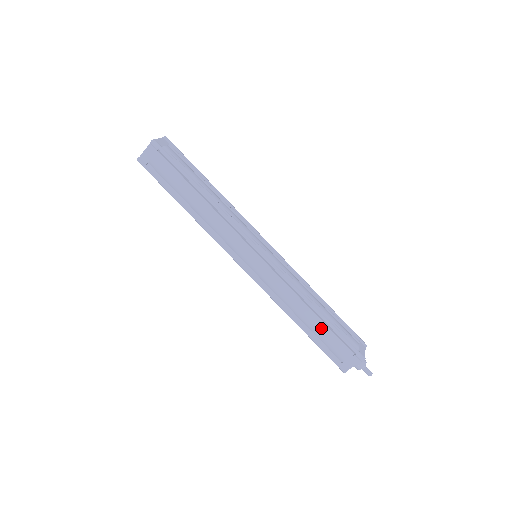
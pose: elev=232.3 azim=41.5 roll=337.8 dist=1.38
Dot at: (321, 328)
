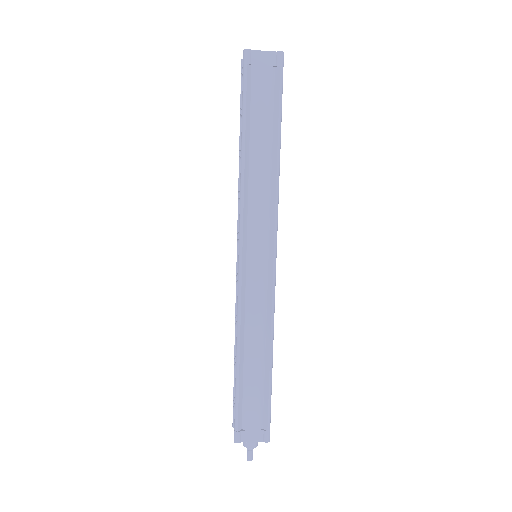
Dot at: (258, 379)
